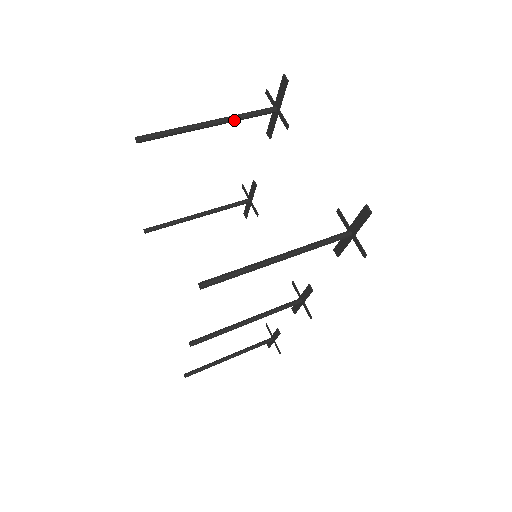
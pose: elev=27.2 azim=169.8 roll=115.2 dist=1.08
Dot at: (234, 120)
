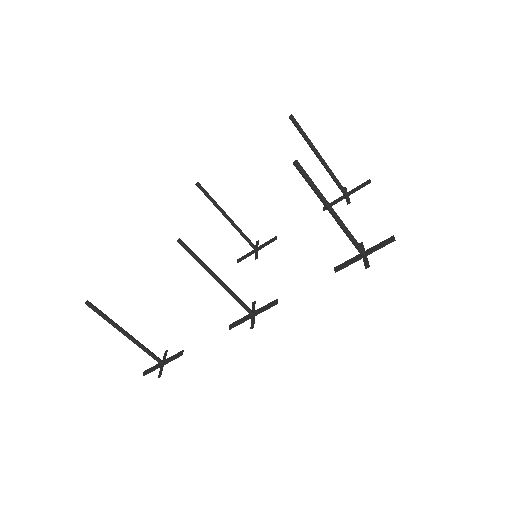
Dot at: (329, 171)
